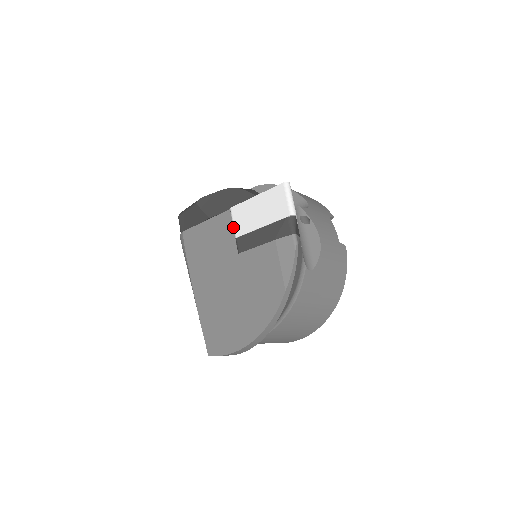
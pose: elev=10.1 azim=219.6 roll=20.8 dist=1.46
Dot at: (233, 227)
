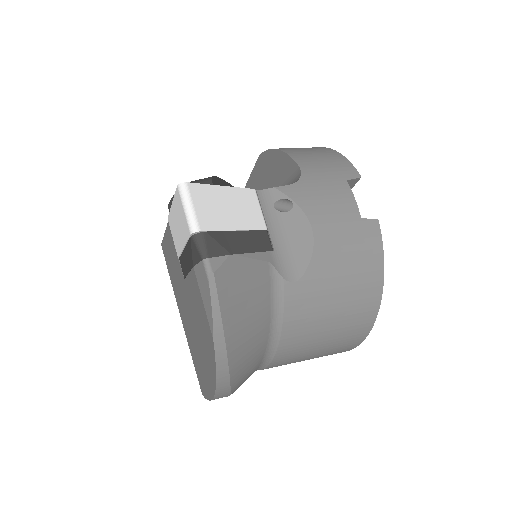
Dot at: occluded
